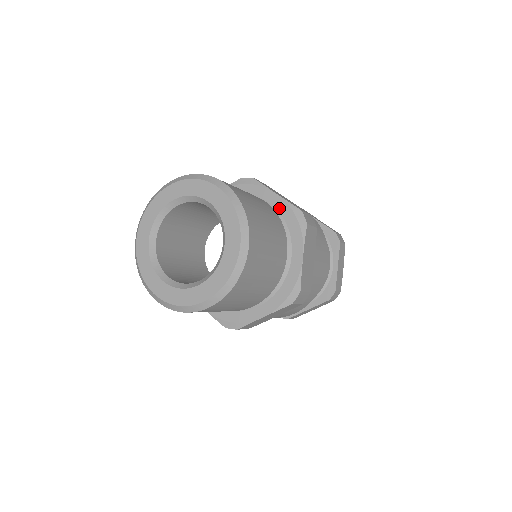
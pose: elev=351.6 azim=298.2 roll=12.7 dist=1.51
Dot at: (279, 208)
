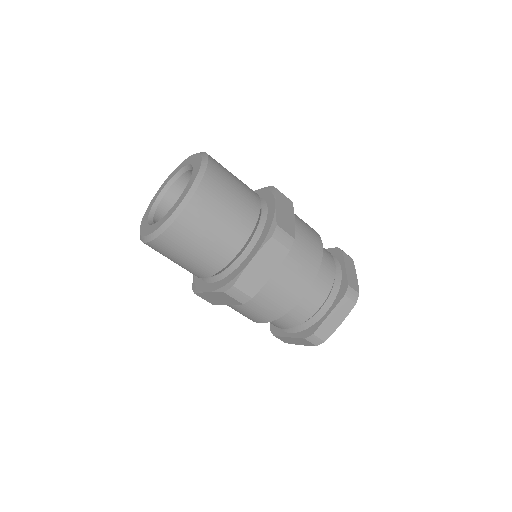
Dot at: occluded
